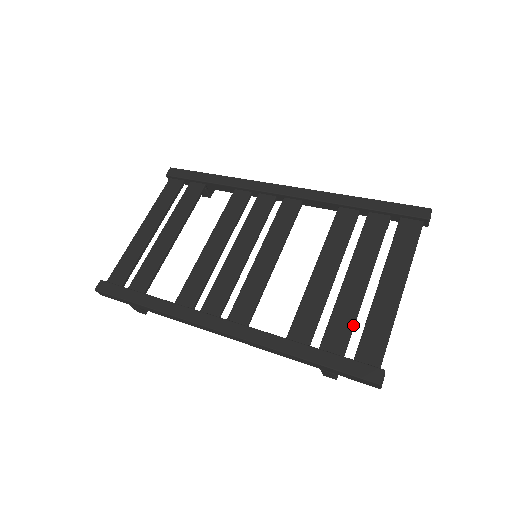
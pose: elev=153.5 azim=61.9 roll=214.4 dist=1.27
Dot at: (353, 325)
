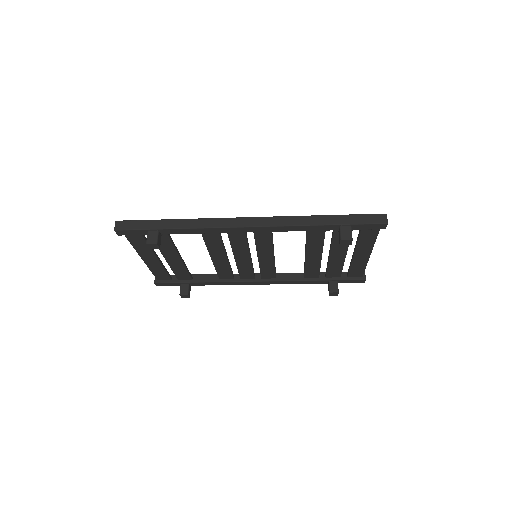
Dot at: occluded
